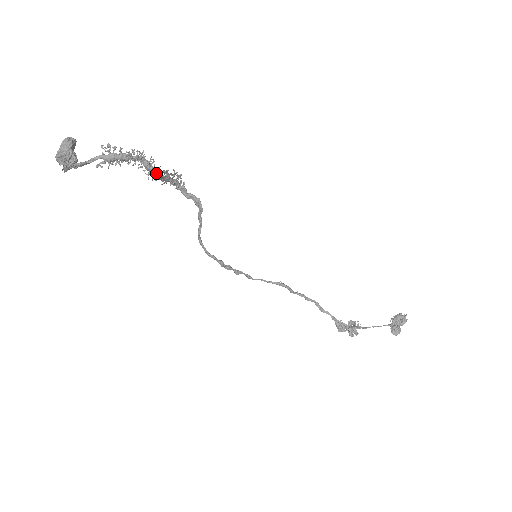
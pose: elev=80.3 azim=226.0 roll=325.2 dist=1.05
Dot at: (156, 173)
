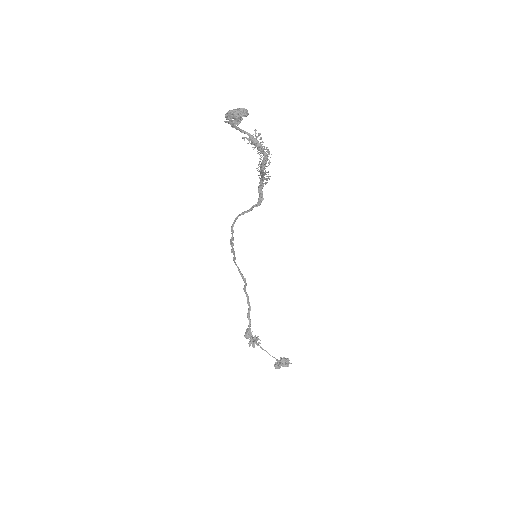
Dot at: (264, 169)
